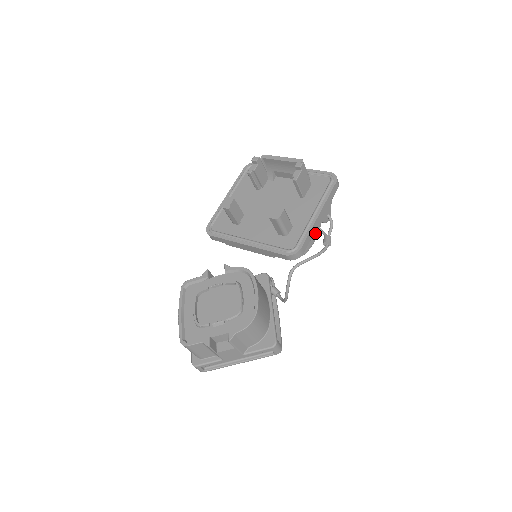
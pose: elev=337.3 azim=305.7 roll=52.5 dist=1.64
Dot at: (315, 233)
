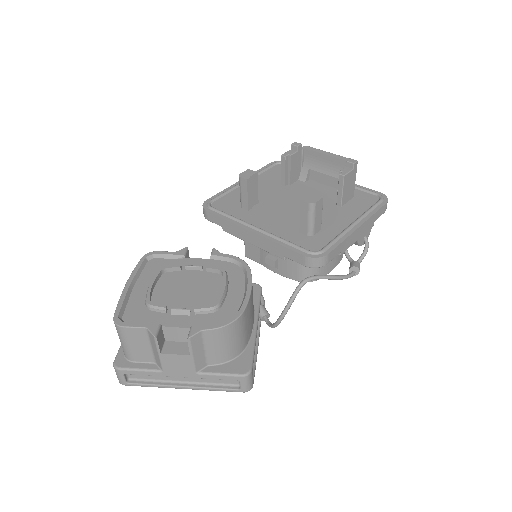
Dot at: (346, 248)
